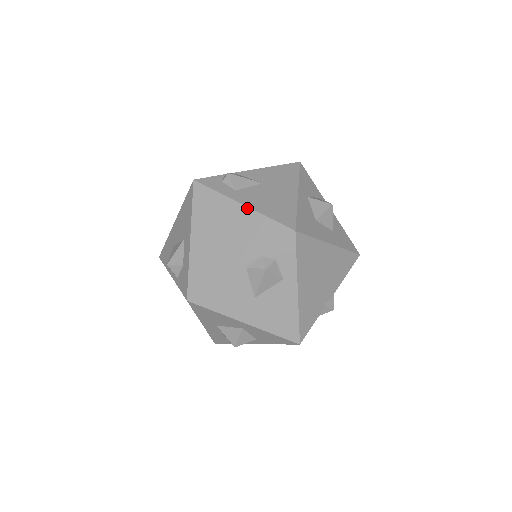
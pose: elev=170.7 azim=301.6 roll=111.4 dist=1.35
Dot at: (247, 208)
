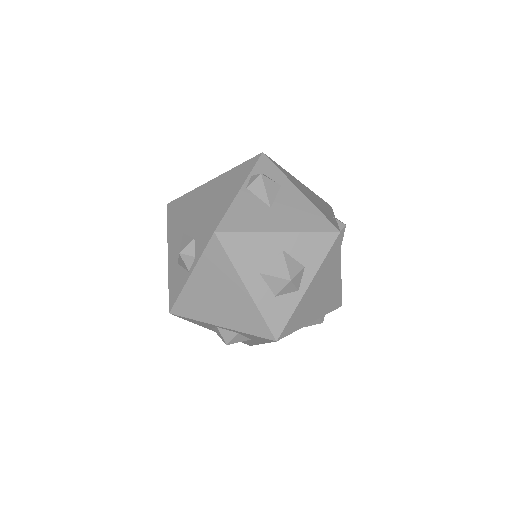
Dot at: (219, 176)
